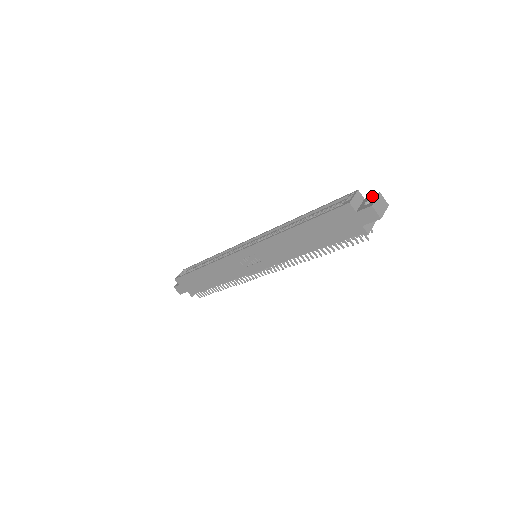
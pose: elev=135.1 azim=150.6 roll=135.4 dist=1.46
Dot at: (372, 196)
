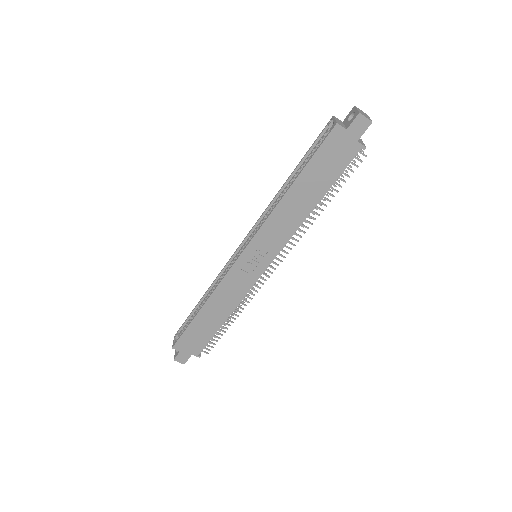
Dot at: (349, 113)
